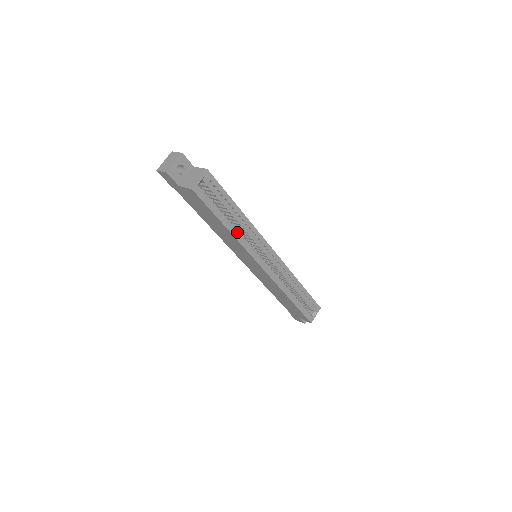
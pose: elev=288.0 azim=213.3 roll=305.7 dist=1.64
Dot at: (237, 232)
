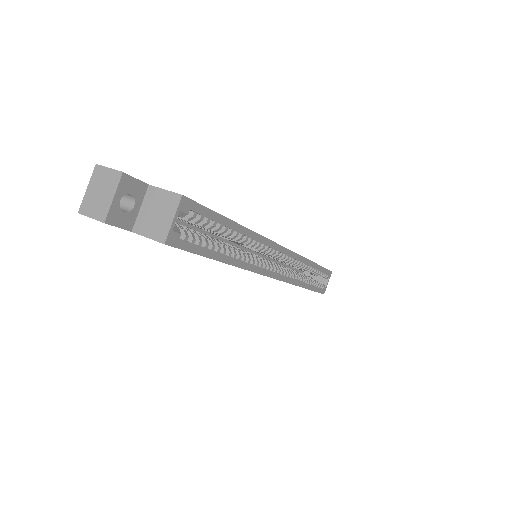
Dot at: (239, 258)
